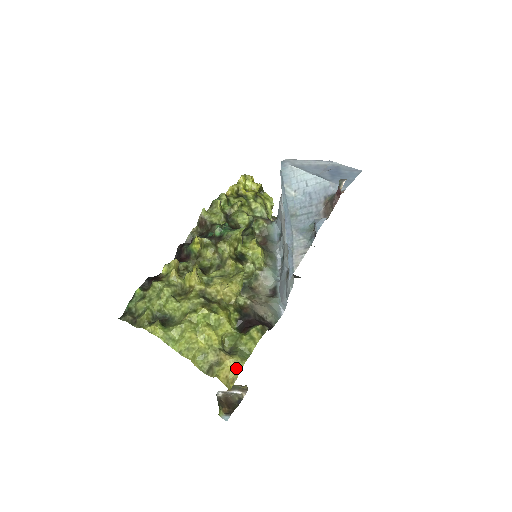
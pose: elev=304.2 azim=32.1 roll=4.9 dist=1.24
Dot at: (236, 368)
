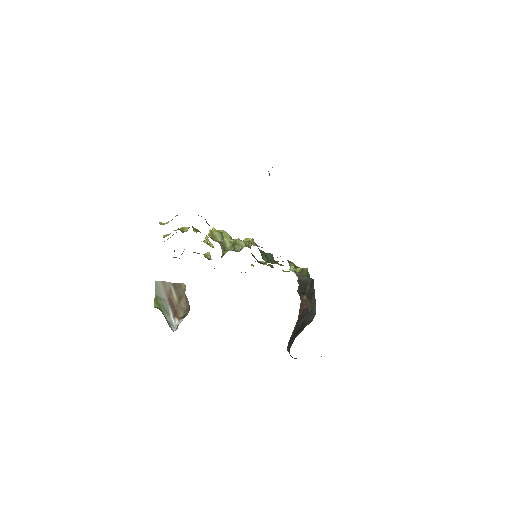
Dot at: occluded
